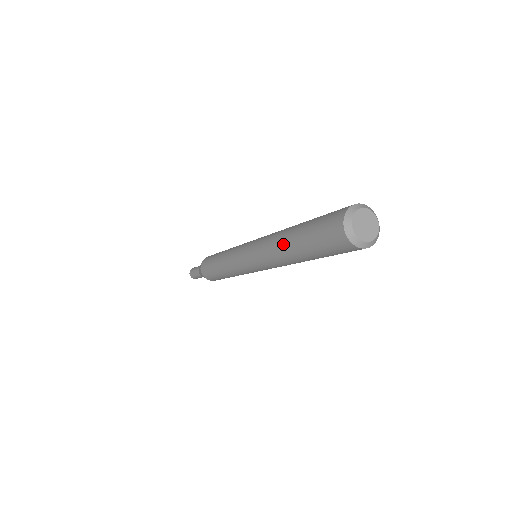
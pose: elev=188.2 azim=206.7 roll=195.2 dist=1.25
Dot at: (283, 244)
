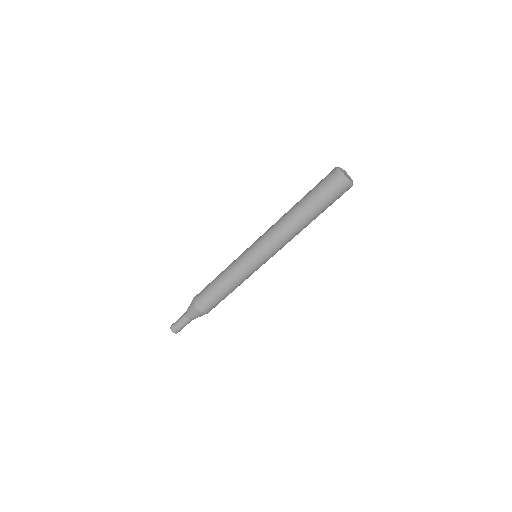
Dot at: (290, 210)
